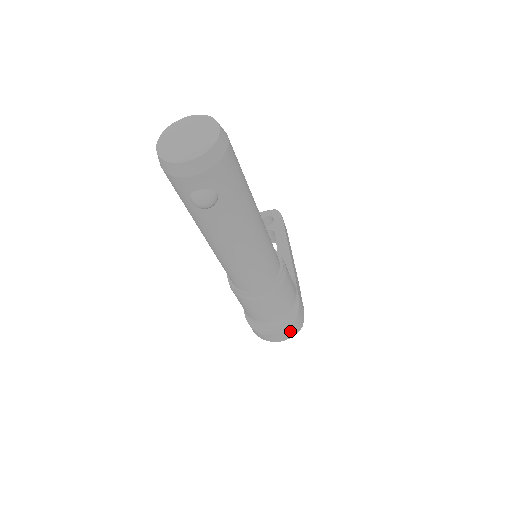
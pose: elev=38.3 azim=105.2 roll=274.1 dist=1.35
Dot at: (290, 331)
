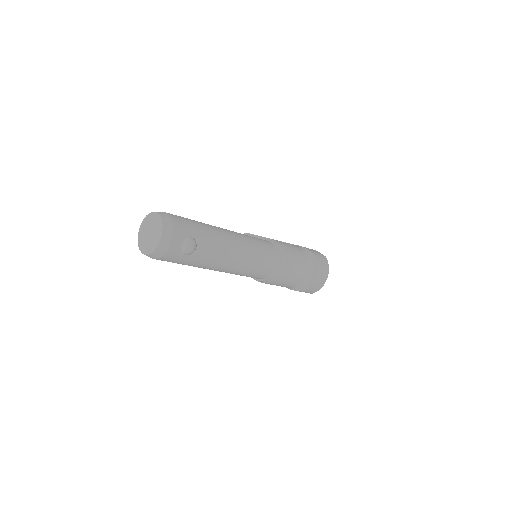
Dot at: (322, 265)
